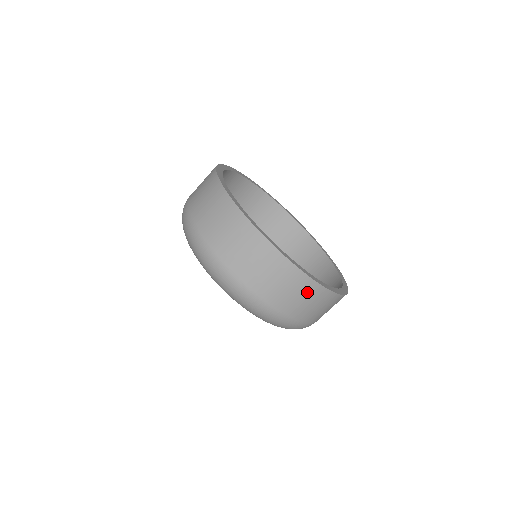
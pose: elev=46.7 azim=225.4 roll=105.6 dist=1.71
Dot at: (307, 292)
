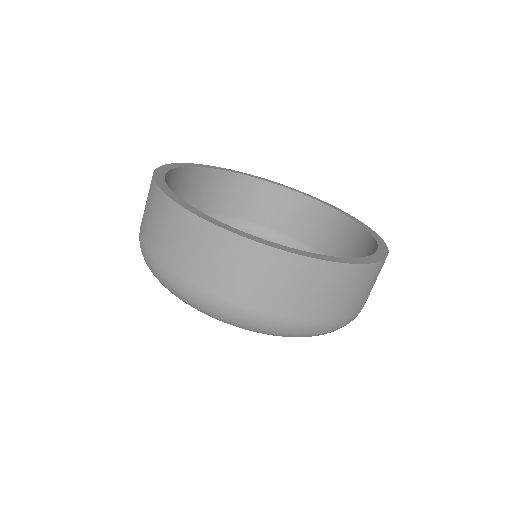
Dot at: (301, 276)
